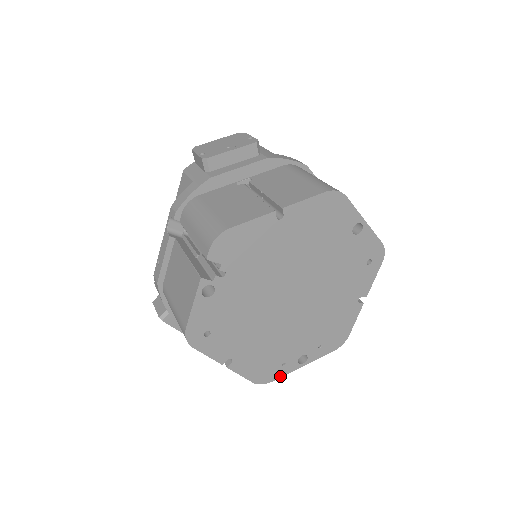
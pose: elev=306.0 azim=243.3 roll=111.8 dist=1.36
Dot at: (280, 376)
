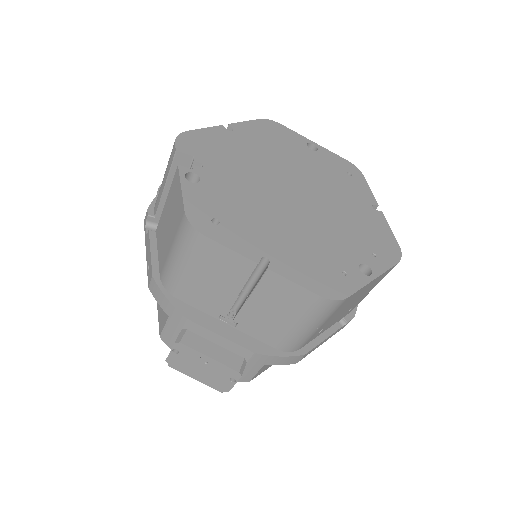
Dot at: (353, 291)
